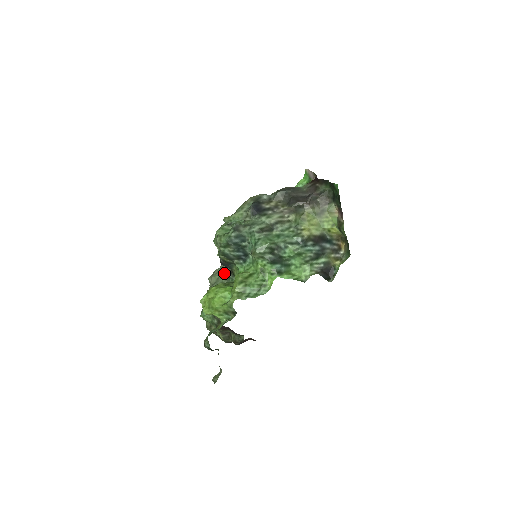
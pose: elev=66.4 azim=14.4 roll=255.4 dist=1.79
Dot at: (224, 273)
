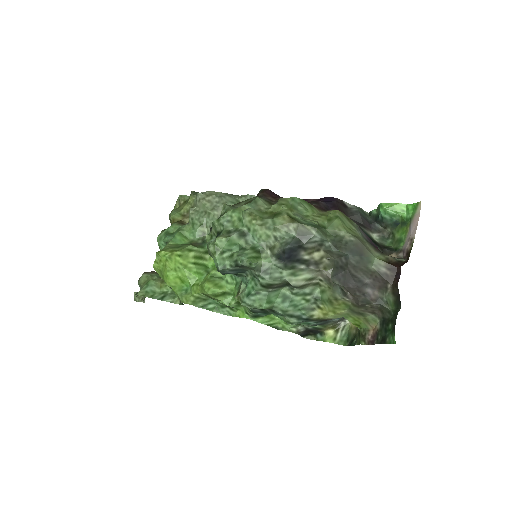
Dot at: (215, 215)
